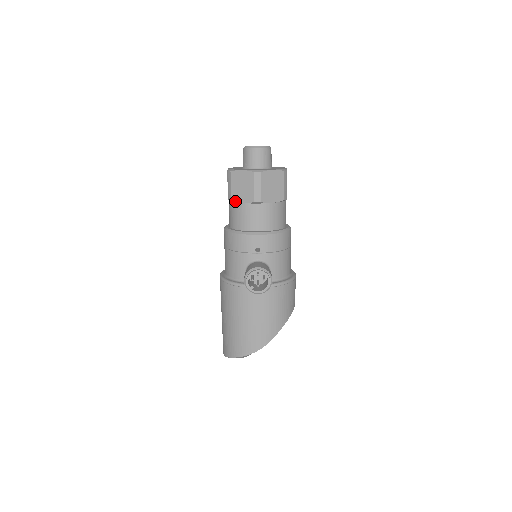
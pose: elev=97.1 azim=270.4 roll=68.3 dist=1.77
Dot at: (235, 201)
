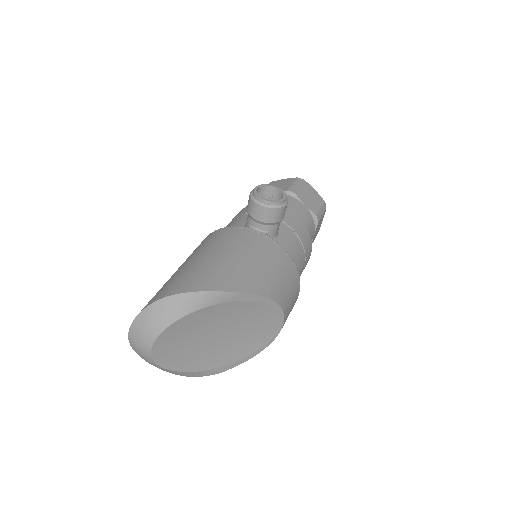
Dot at: occluded
